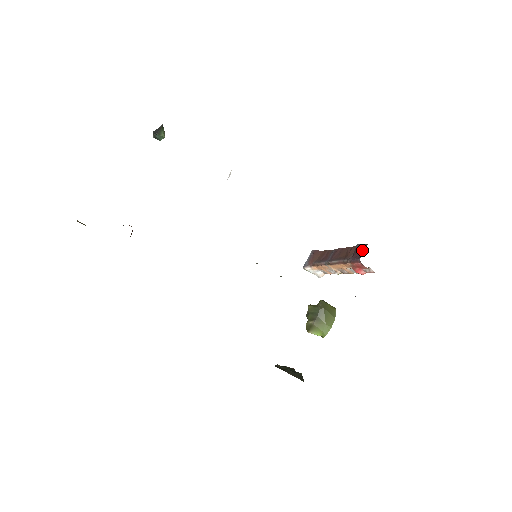
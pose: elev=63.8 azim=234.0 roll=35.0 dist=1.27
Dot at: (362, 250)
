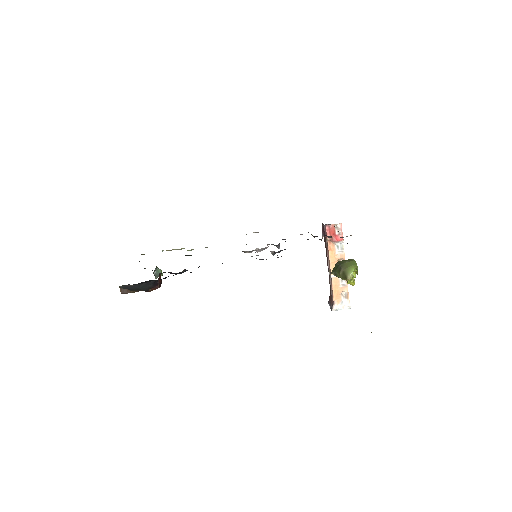
Dot at: (323, 227)
